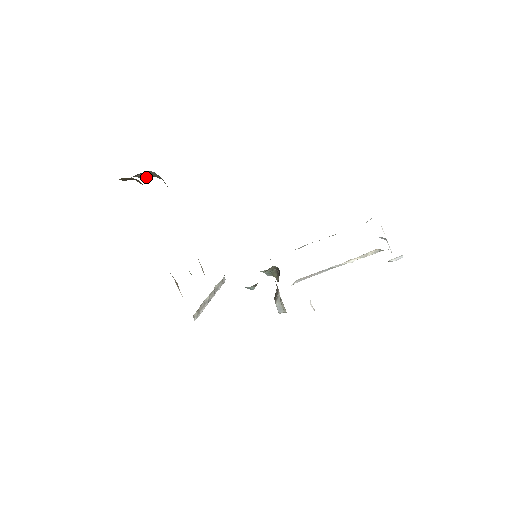
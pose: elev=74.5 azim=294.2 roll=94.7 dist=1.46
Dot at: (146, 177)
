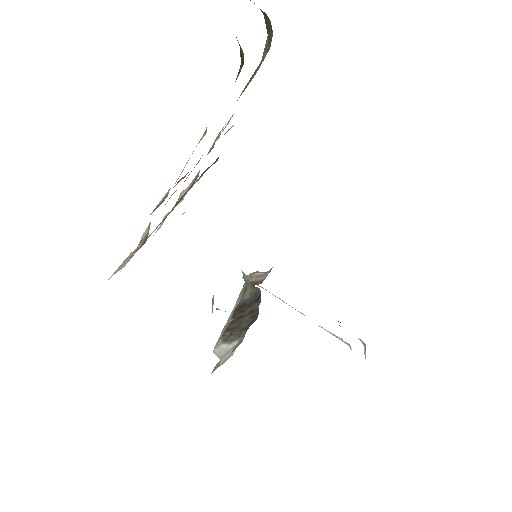
Dot at: occluded
